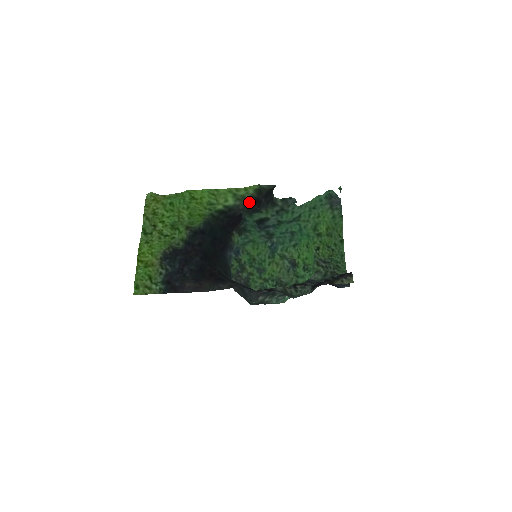
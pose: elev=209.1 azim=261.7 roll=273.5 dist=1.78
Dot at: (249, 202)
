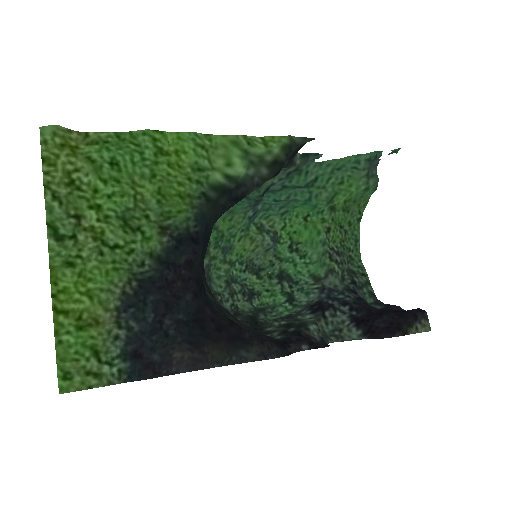
Dot at: (271, 171)
